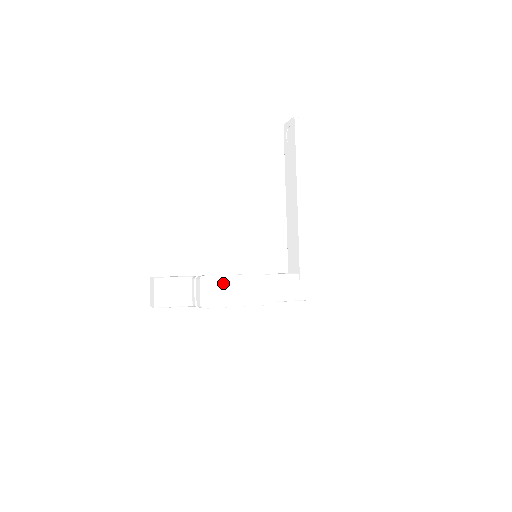
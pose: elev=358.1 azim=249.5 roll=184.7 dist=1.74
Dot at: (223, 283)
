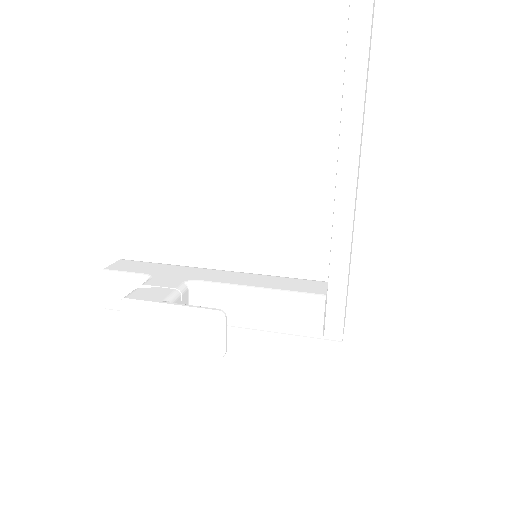
Dot at: (154, 314)
